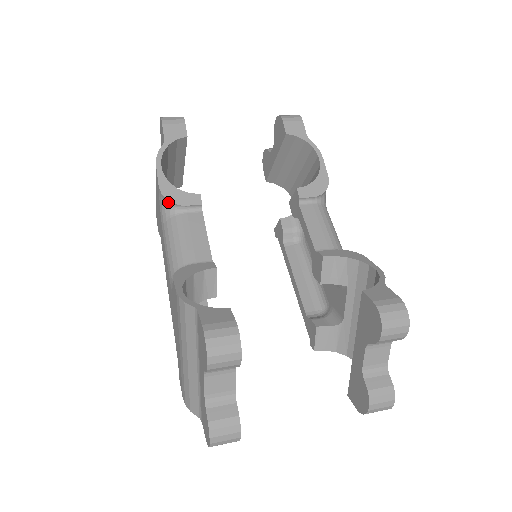
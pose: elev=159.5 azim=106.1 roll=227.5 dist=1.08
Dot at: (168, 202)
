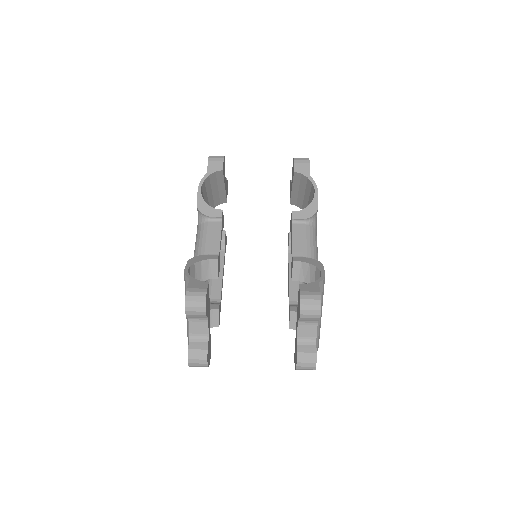
Dot at: (201, 213)
